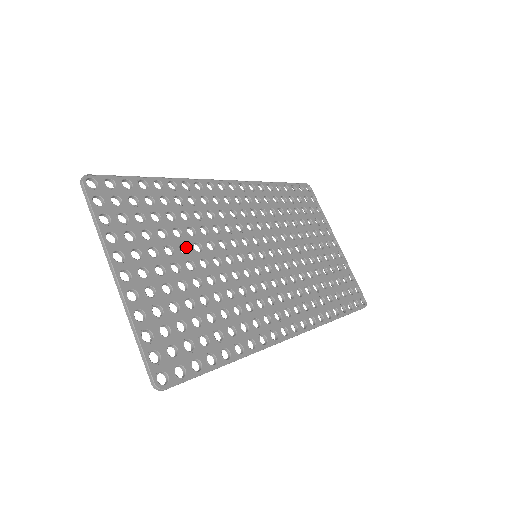
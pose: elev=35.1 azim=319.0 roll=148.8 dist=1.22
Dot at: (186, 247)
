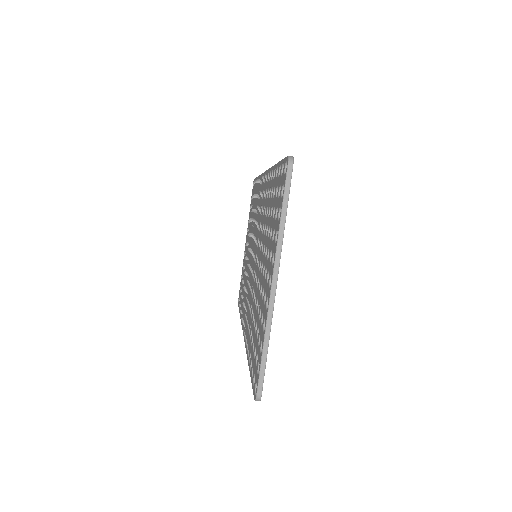
Dot at: occluded
